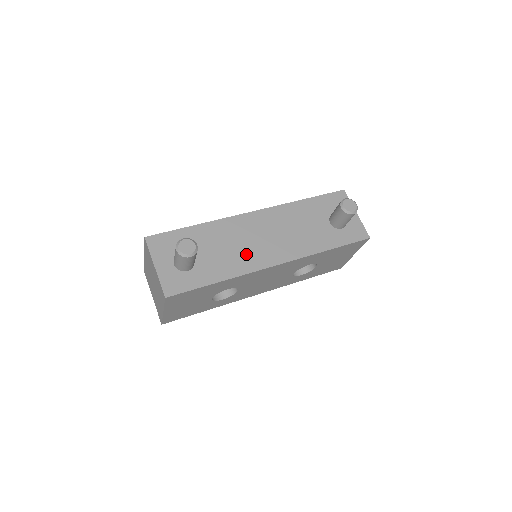
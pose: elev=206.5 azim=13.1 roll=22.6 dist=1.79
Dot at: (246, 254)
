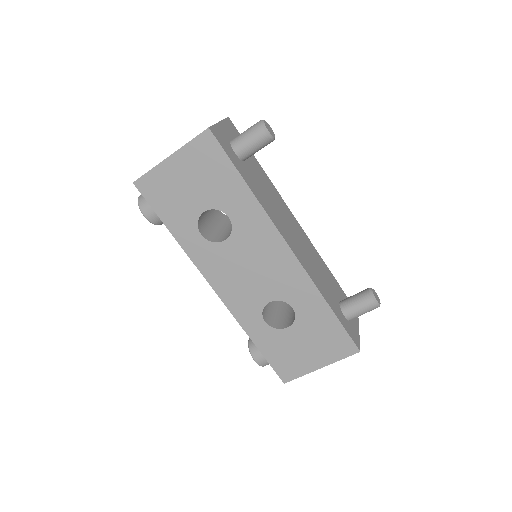
Dot at: (277, 214)
